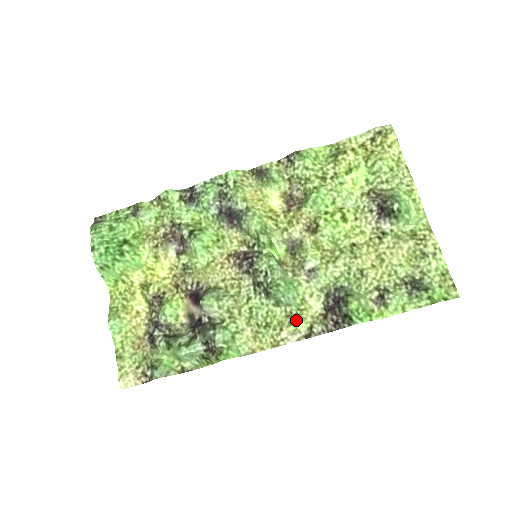
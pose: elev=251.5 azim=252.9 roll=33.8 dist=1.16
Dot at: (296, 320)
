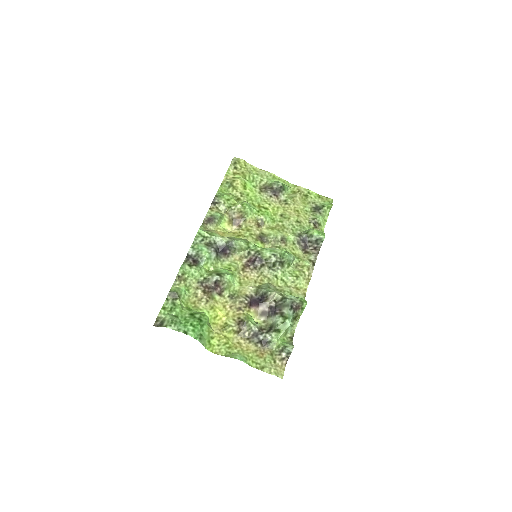
Dot at: (302, 263)
